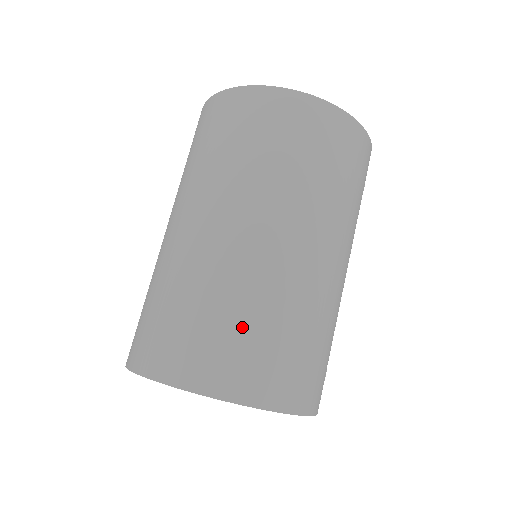
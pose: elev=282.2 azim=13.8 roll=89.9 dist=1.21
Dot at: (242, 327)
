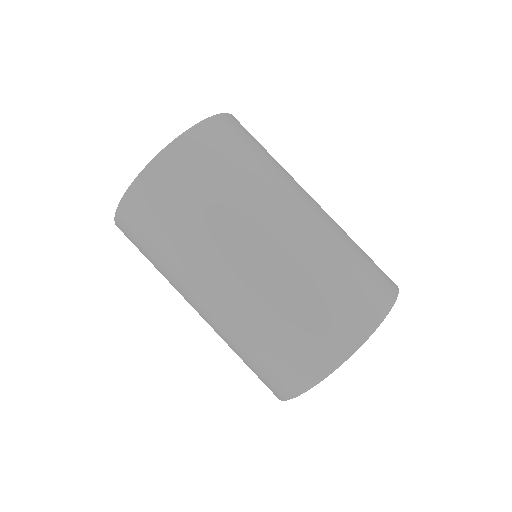
Dot at: (345, 275)
